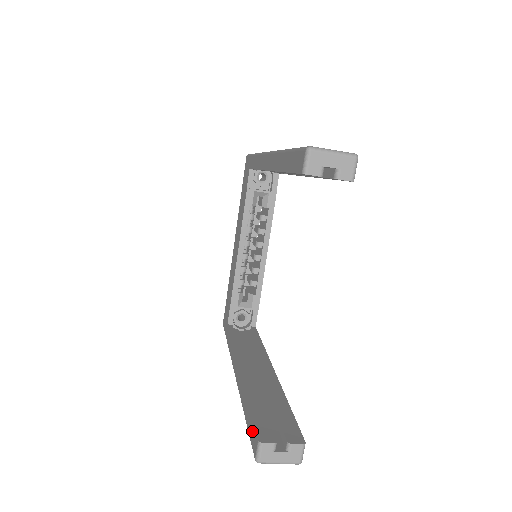
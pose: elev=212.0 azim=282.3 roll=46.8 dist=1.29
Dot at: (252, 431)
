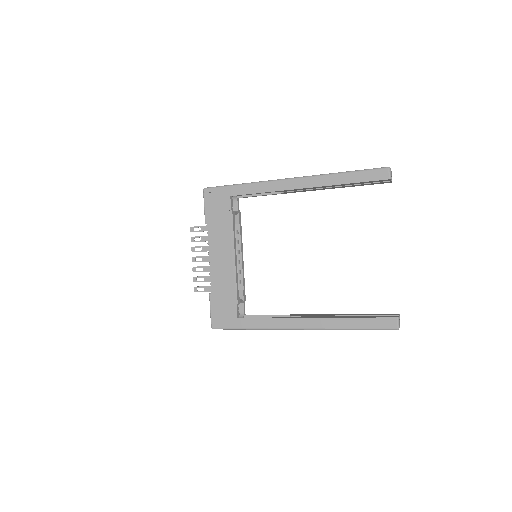
Dot at: (381, 322)
